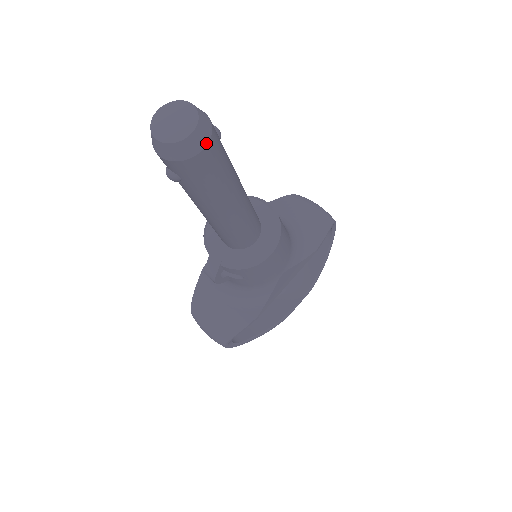
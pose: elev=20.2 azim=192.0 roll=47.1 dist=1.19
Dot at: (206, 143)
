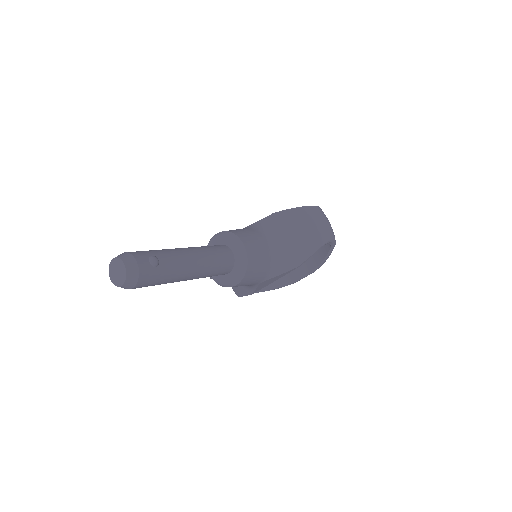
Dot at: (134, 285)
